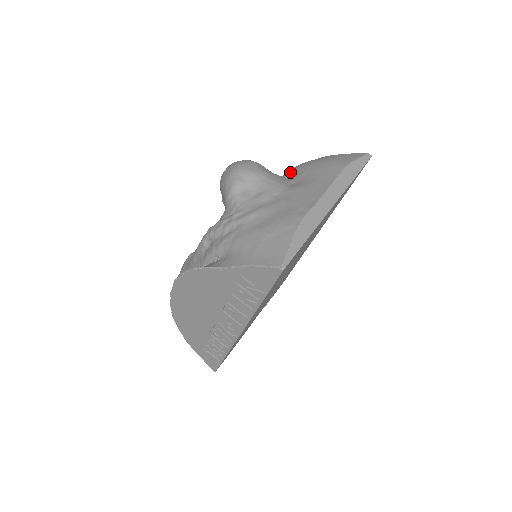
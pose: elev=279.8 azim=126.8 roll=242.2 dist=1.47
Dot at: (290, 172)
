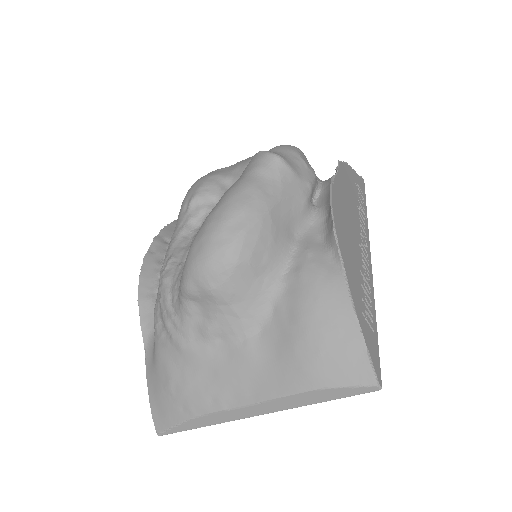
Dot at: (291, 285)
